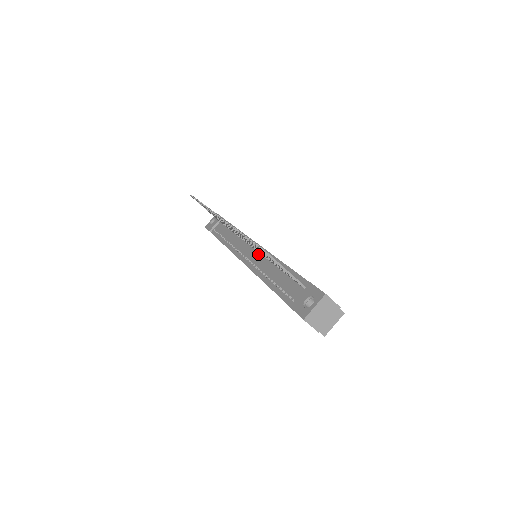
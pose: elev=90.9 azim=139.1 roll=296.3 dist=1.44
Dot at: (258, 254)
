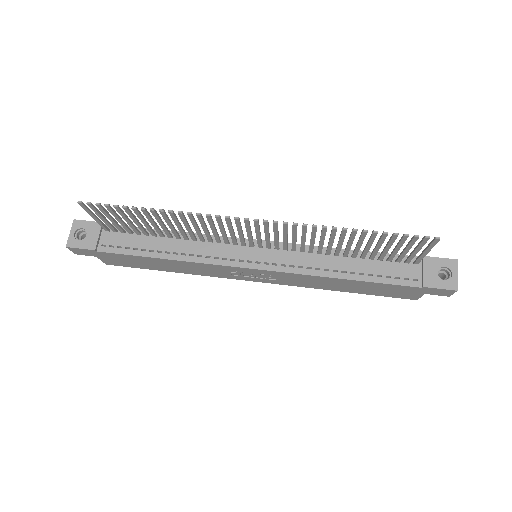
Dot at: (282, 252)
